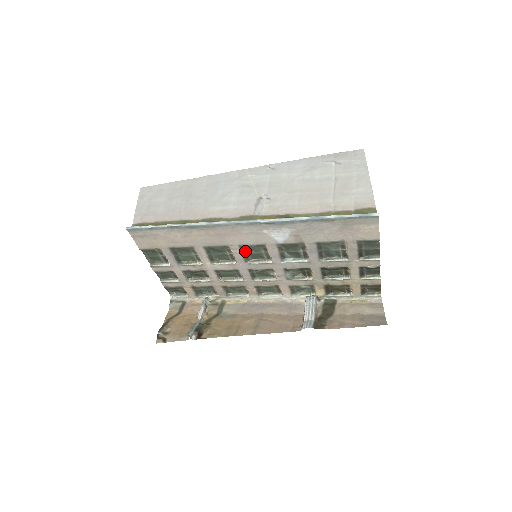
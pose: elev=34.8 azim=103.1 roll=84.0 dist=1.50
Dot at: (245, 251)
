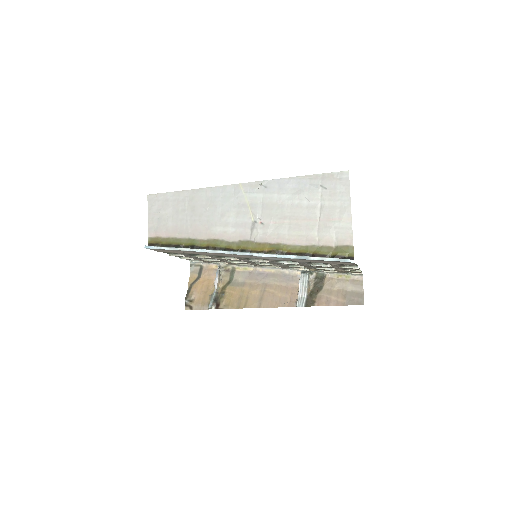
Dot at: occluded
